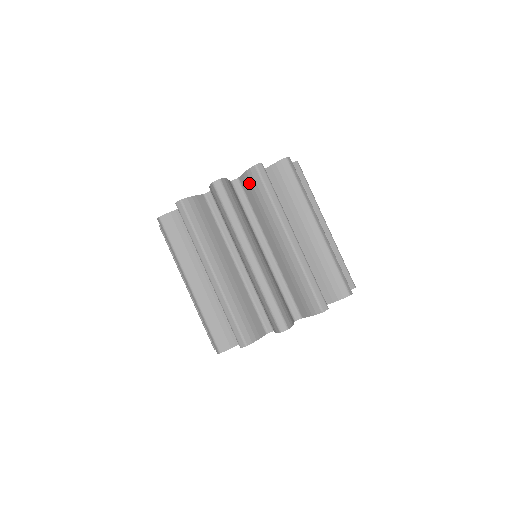
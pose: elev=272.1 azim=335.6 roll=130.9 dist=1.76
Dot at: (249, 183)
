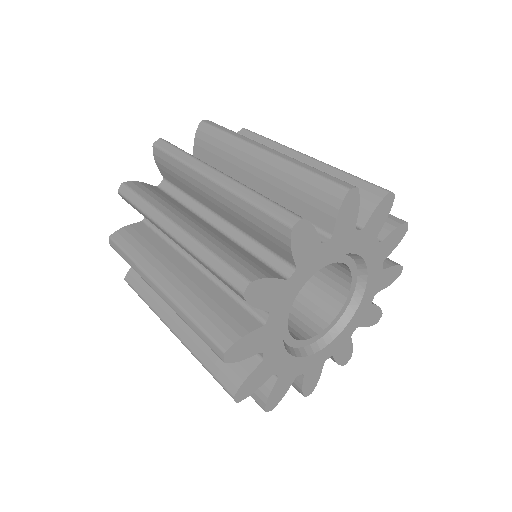
Dot at: (202, 144)
